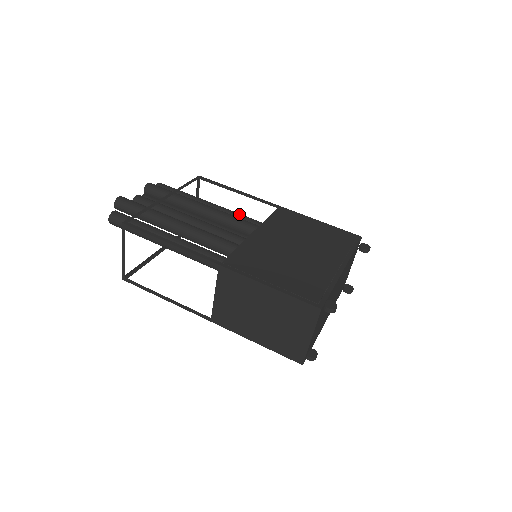
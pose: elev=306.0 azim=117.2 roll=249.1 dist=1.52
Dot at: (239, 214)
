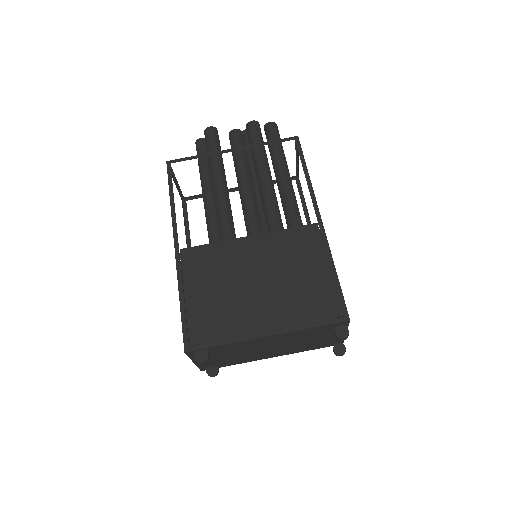
Dot at: (291, 202)
